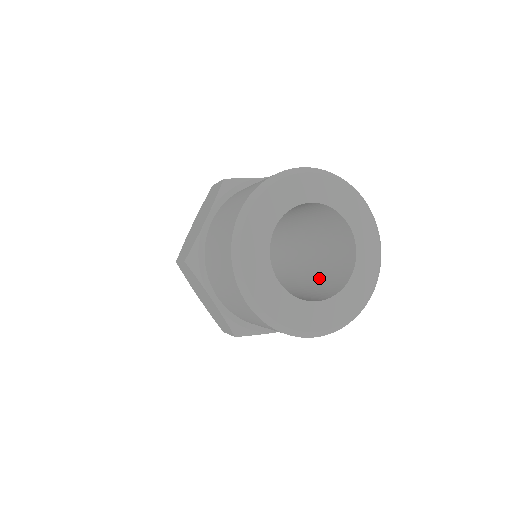
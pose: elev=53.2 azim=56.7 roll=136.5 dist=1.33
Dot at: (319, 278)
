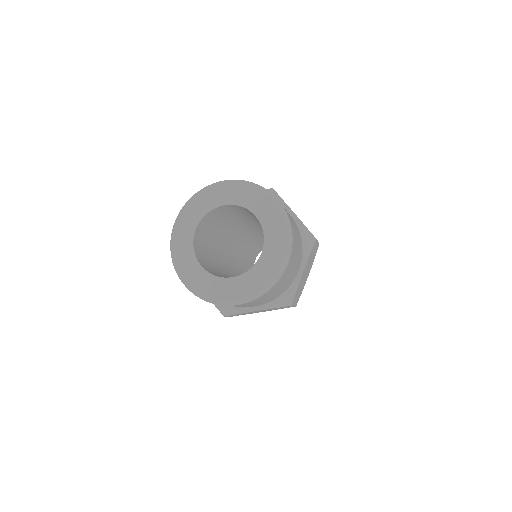
Dot at: occluded
